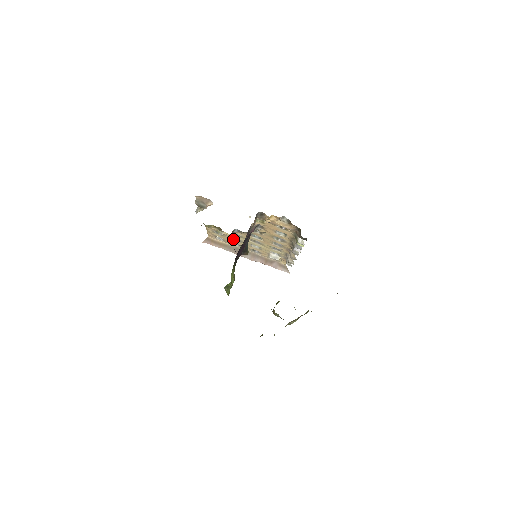
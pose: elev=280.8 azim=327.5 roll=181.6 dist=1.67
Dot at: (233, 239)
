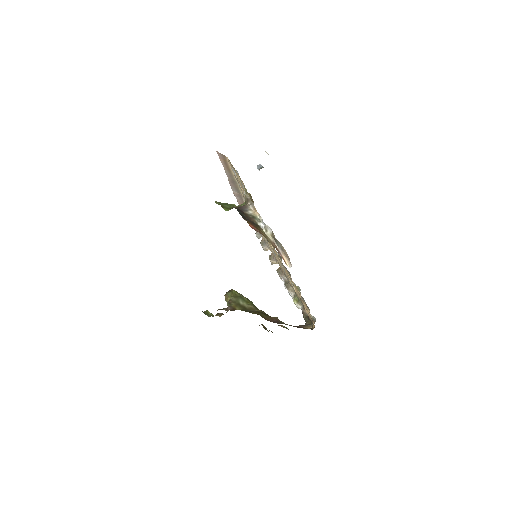
Dot at: occluded
